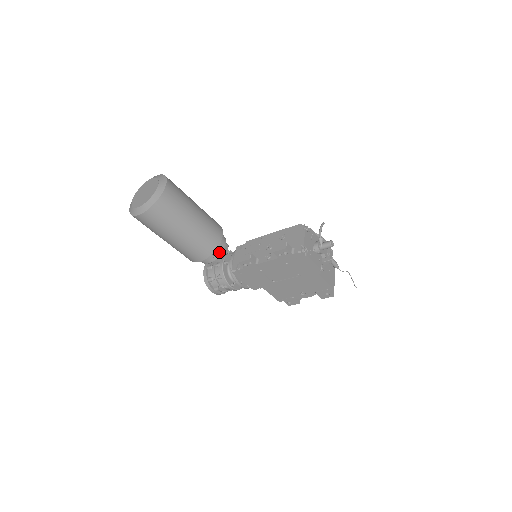
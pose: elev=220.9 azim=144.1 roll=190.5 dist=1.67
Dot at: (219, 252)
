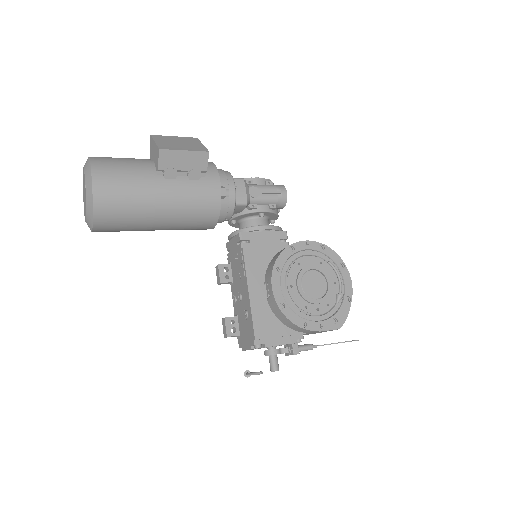
Dot at: occluded
